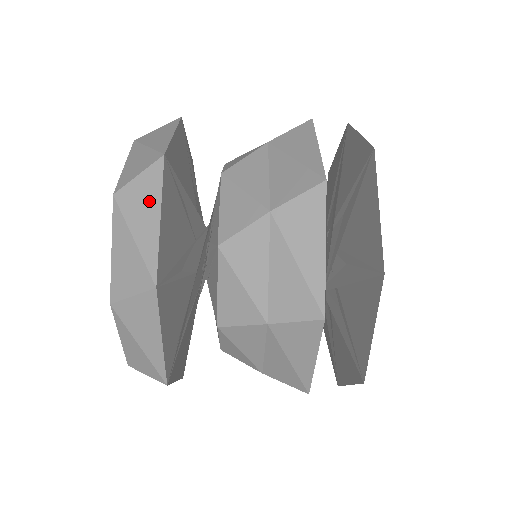
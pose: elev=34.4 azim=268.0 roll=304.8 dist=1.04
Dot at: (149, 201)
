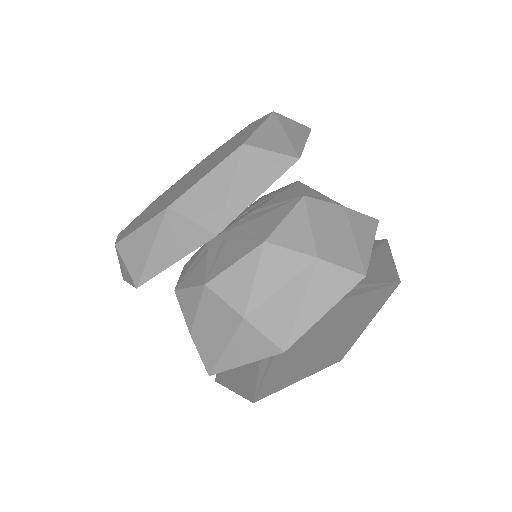
Dot at: (299, 132)
